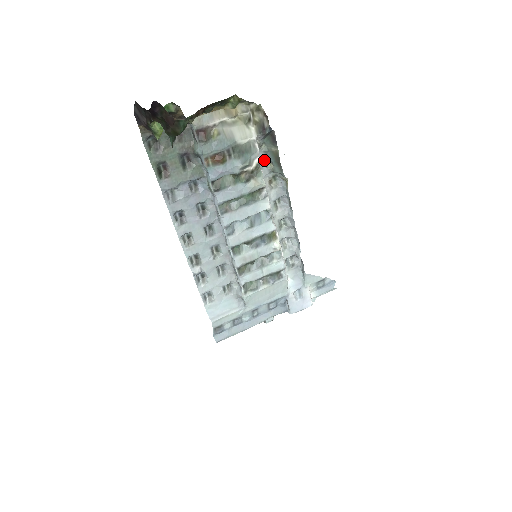
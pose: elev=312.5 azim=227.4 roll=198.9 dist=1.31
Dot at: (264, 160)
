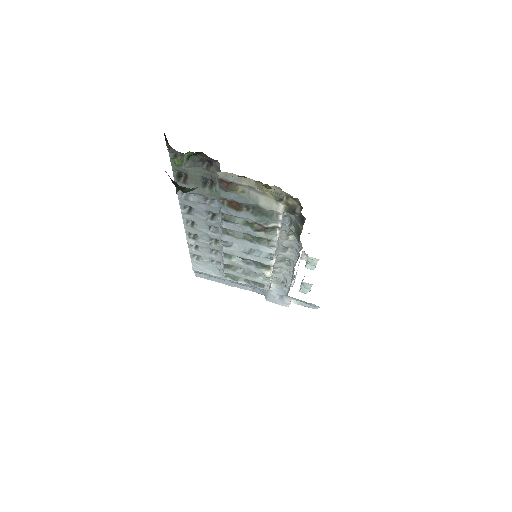
Dot at: (290, 221)
